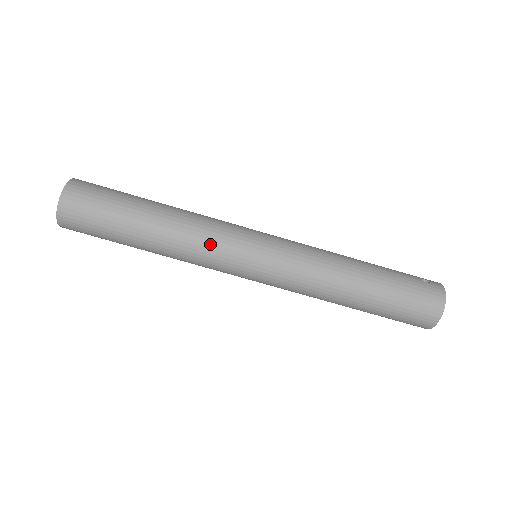
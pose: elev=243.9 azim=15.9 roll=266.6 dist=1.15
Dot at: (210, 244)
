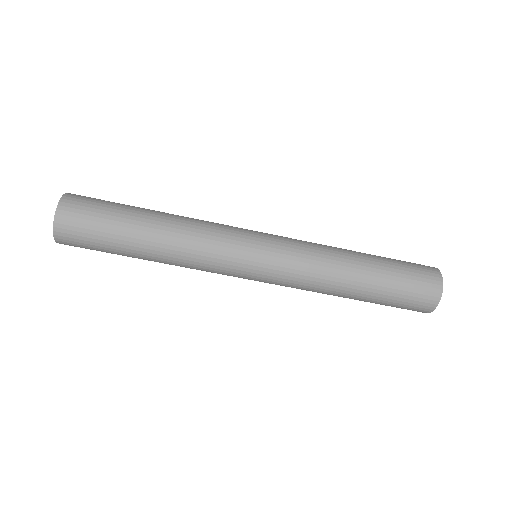
Dot at: (213, 236)
